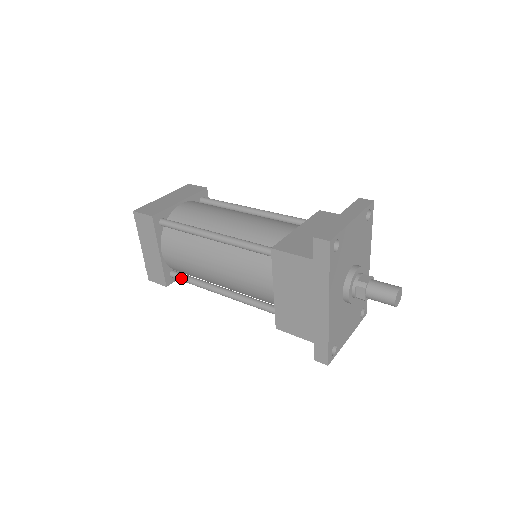
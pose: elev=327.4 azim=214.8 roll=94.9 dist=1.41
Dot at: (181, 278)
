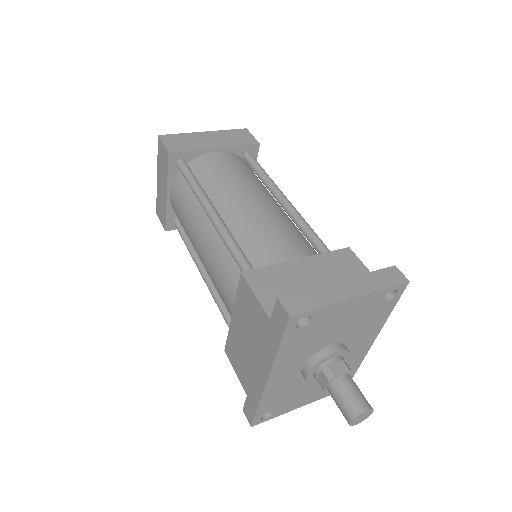
Dot at: (180, 231)
